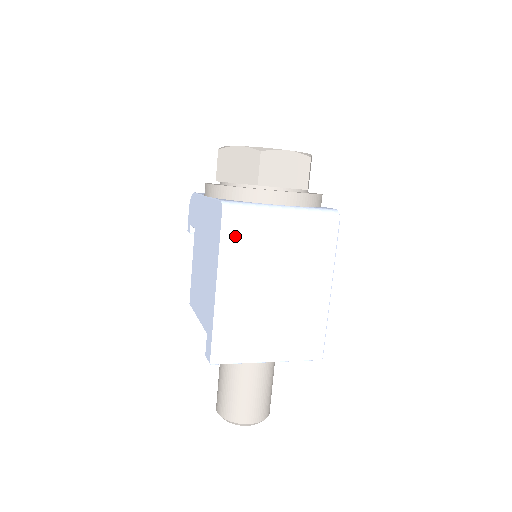
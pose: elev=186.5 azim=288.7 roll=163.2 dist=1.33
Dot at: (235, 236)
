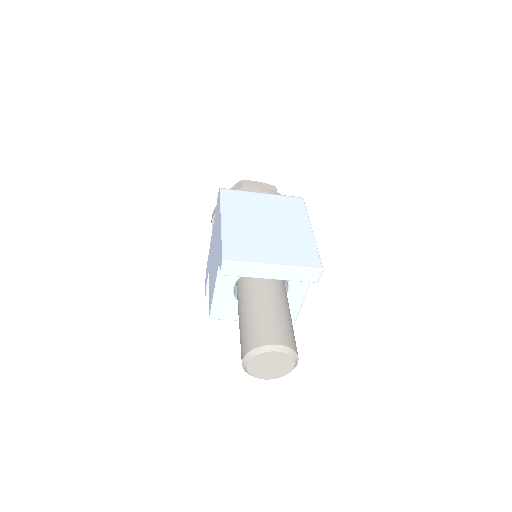
Dot at: (230, 199)
